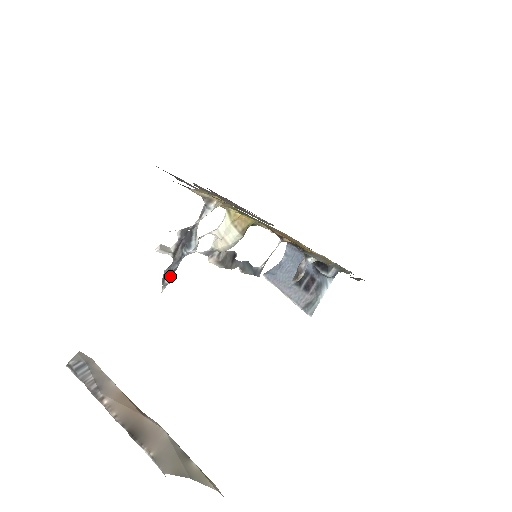
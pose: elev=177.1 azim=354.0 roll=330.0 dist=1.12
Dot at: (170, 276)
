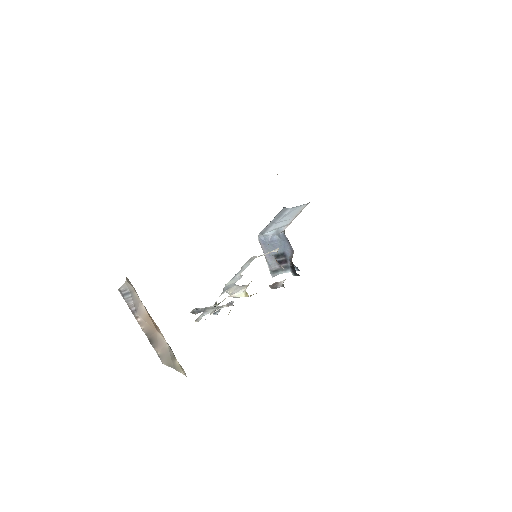
Dot at: (197, 313)
